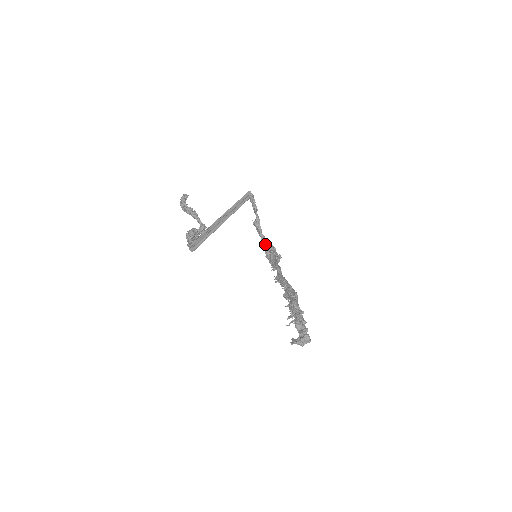
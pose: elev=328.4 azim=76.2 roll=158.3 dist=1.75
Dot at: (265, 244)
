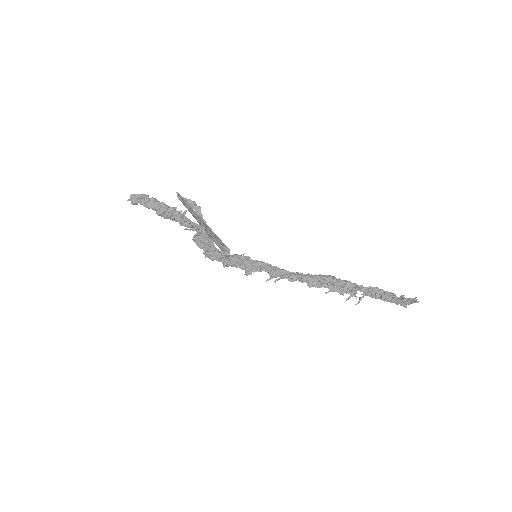
Dot at: occluded
